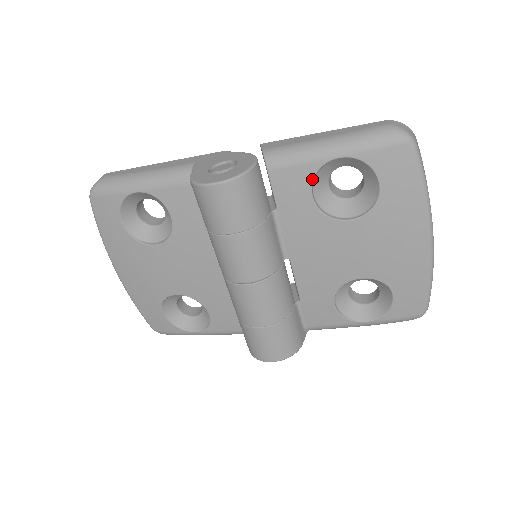
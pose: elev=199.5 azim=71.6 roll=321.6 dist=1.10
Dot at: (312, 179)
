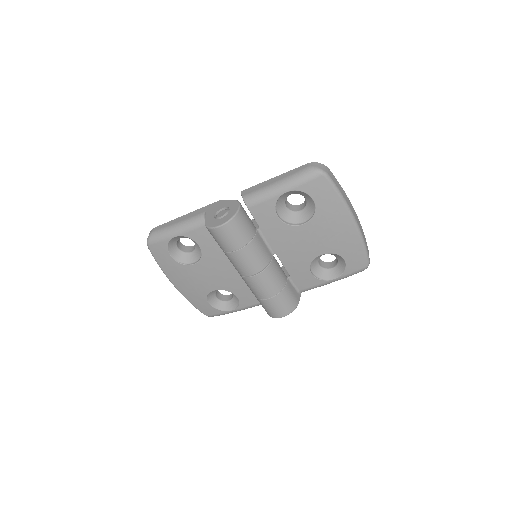
Dot at: (275, 207)
